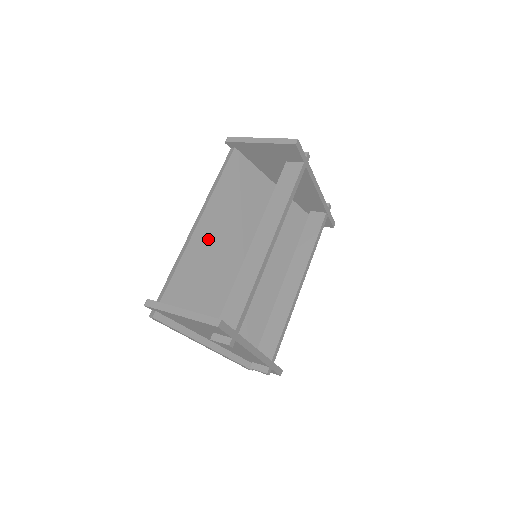
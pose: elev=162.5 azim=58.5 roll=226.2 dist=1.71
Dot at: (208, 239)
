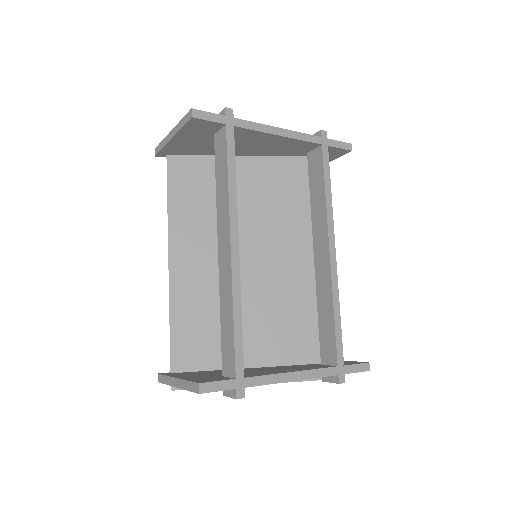
Dot at: (190, 273)
